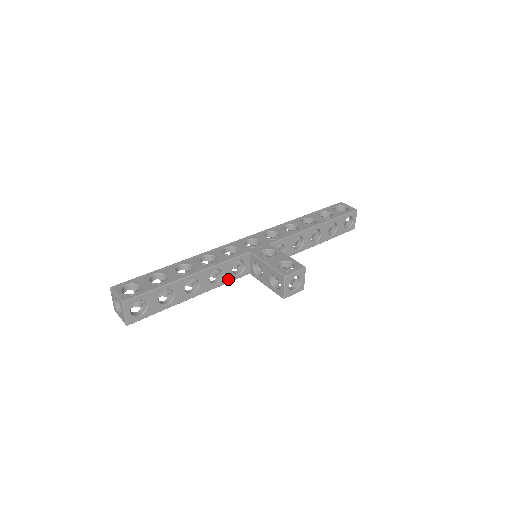
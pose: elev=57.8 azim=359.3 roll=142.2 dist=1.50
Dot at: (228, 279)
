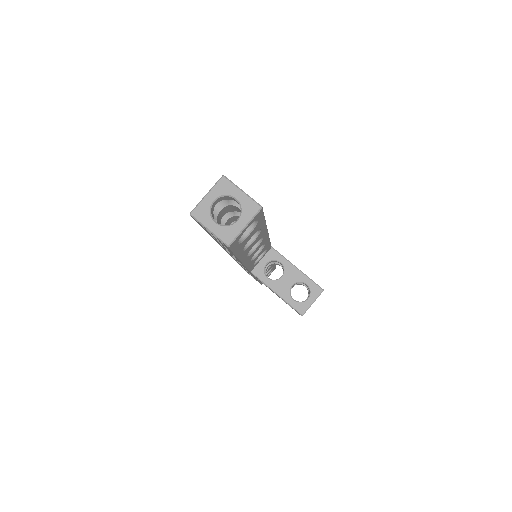
Dot at: (251, 264)
